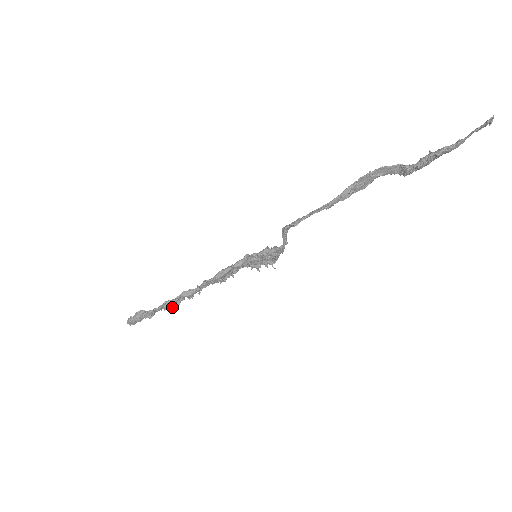
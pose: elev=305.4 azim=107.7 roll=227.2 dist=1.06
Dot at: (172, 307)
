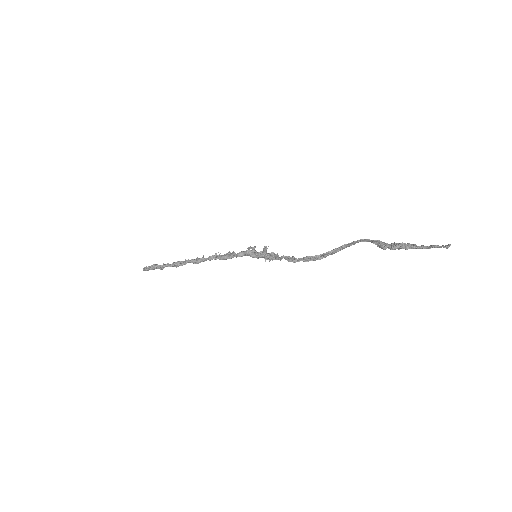
Dot at: occluded
